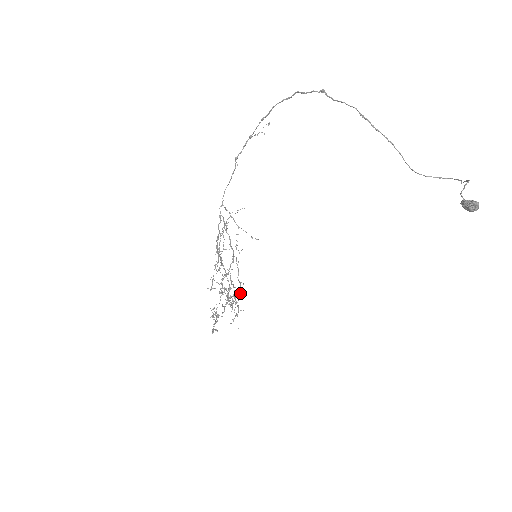
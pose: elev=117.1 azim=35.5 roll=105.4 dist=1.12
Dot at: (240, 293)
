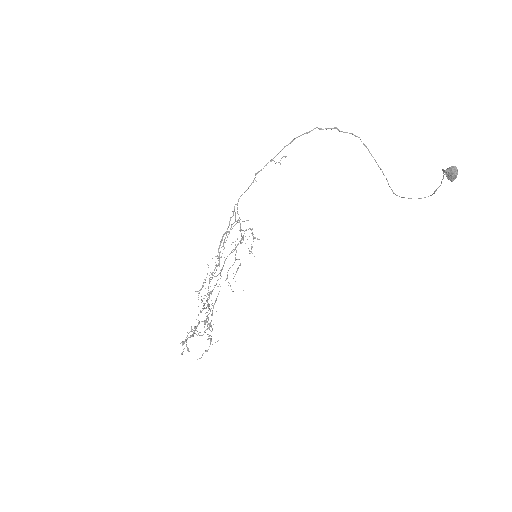
Dot at: occluded
